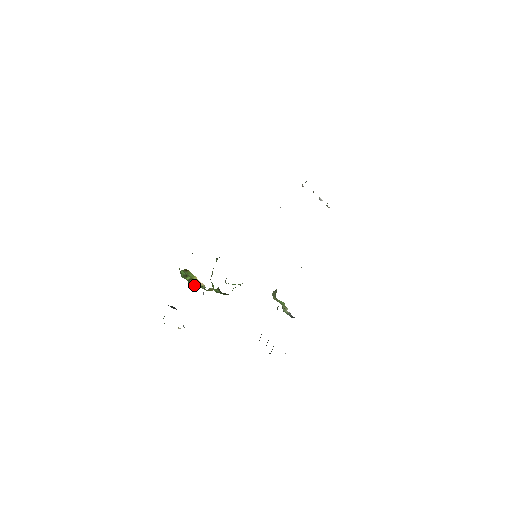
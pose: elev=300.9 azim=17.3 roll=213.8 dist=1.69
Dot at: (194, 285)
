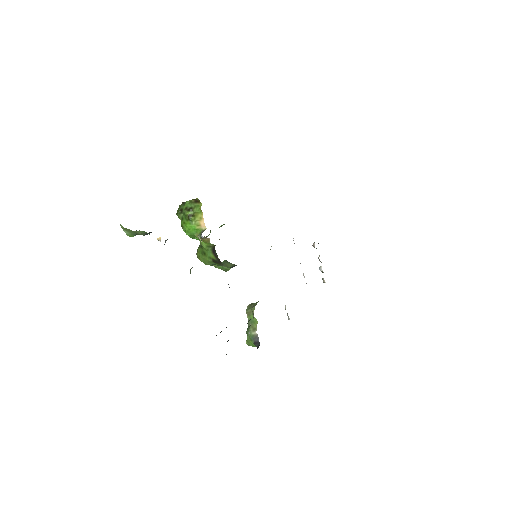
Dot at: (190, 225)
